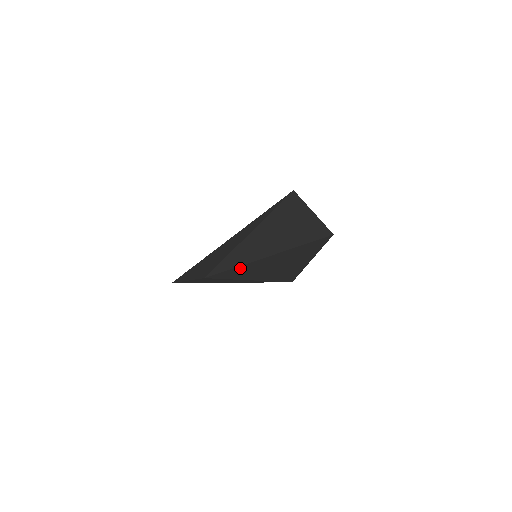
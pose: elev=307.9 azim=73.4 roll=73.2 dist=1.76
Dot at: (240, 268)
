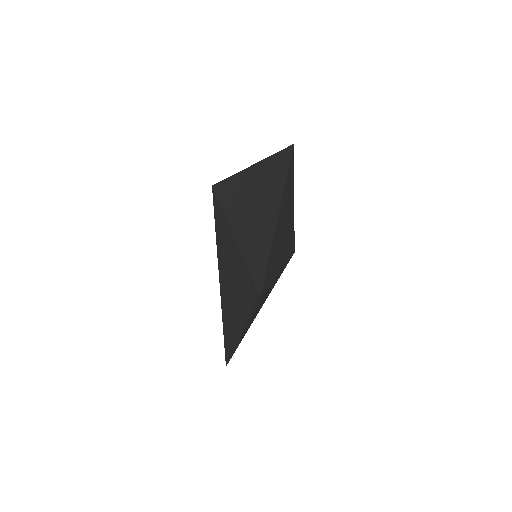
Dot at: (270, 257)
